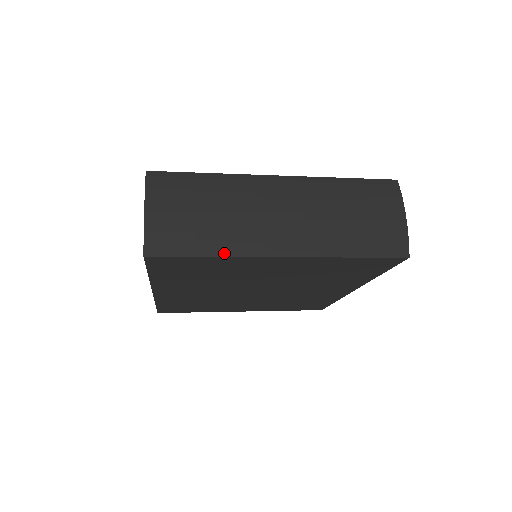
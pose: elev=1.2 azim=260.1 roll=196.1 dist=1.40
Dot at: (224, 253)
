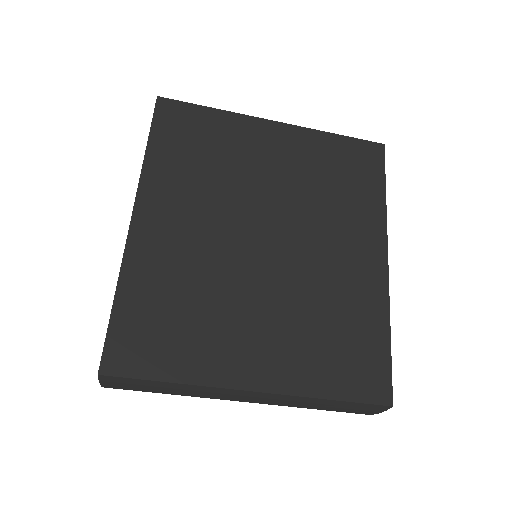
Dot at: (225, 112)
